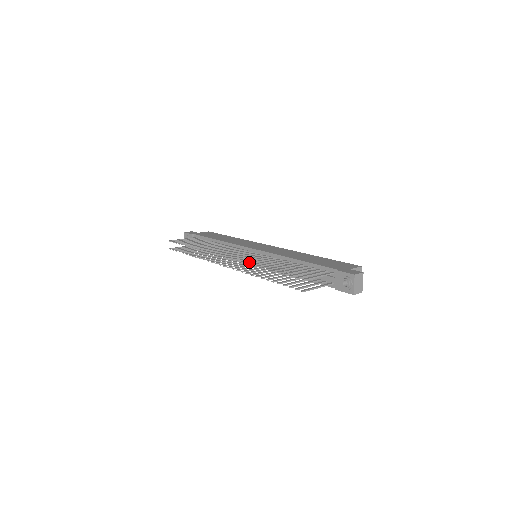
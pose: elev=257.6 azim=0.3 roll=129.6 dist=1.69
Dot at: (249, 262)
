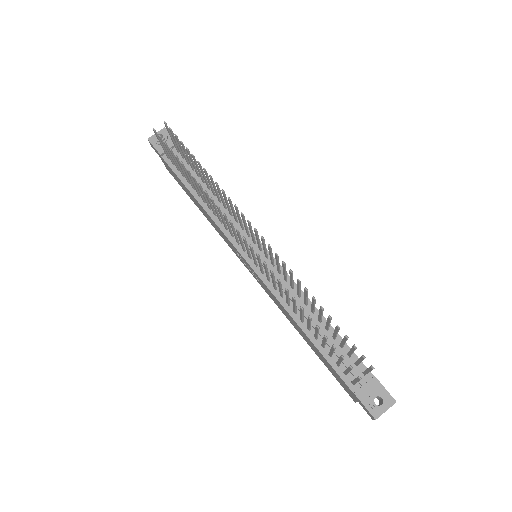
Dot at: (292, 272)
